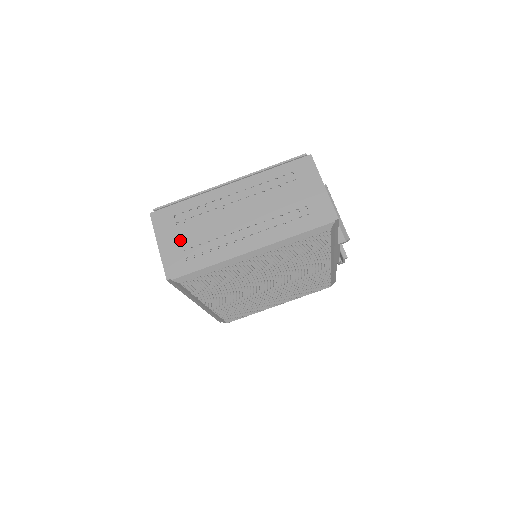
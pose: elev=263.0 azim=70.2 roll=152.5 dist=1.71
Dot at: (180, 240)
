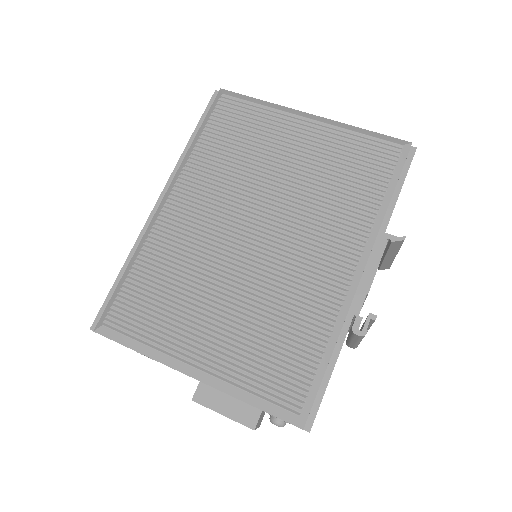
Dot at: occluded
